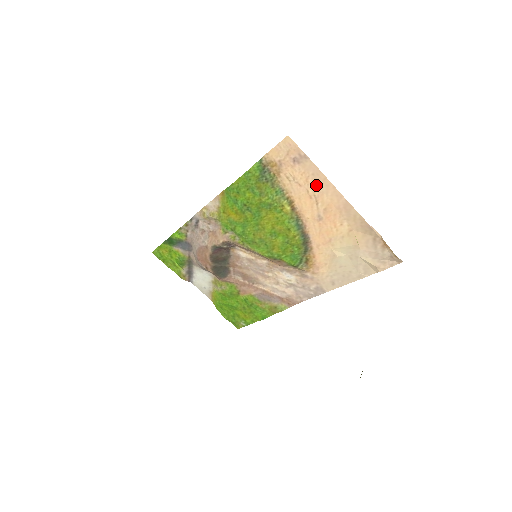
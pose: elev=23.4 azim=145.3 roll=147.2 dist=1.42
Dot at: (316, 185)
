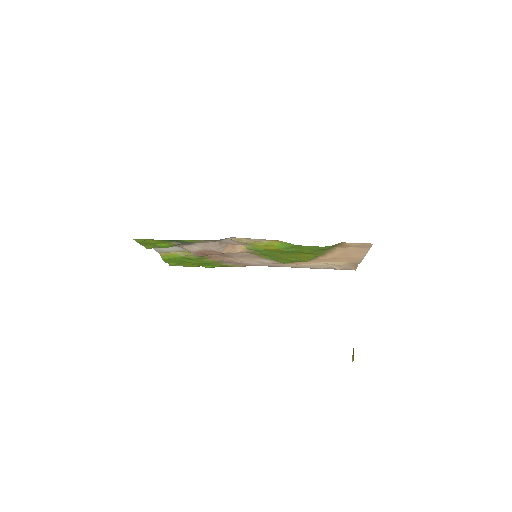
Dot at: (356, 253)
